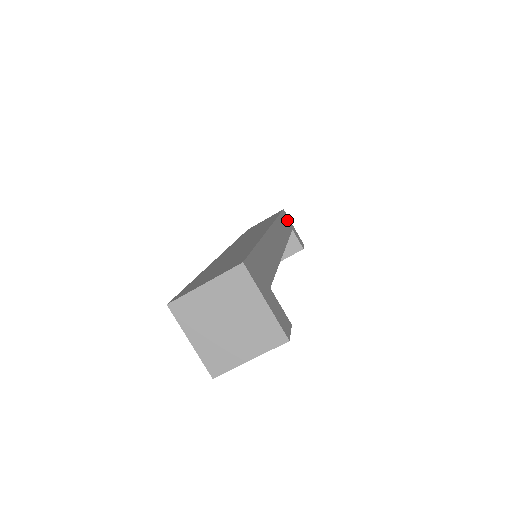
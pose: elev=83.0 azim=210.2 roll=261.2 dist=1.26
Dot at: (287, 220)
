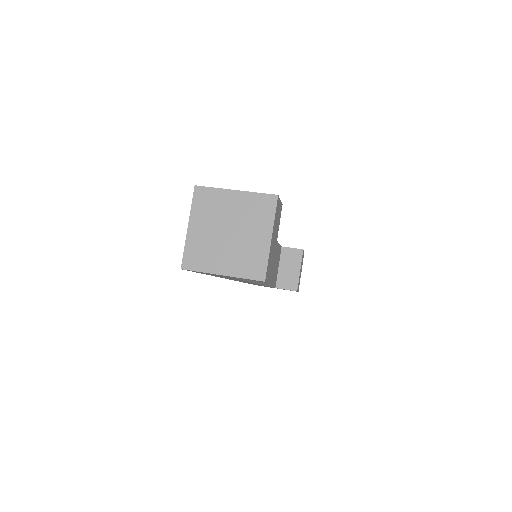
Dot at: occluded
